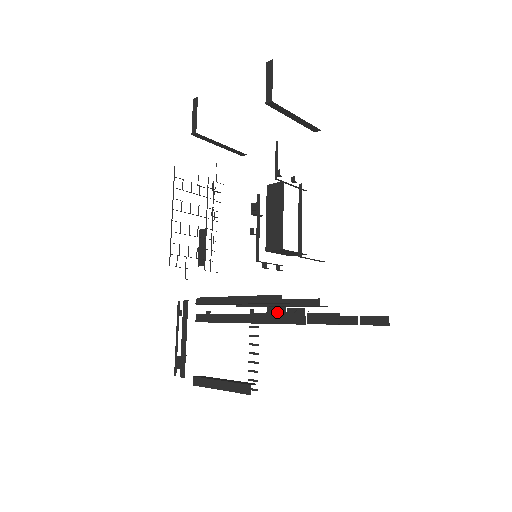
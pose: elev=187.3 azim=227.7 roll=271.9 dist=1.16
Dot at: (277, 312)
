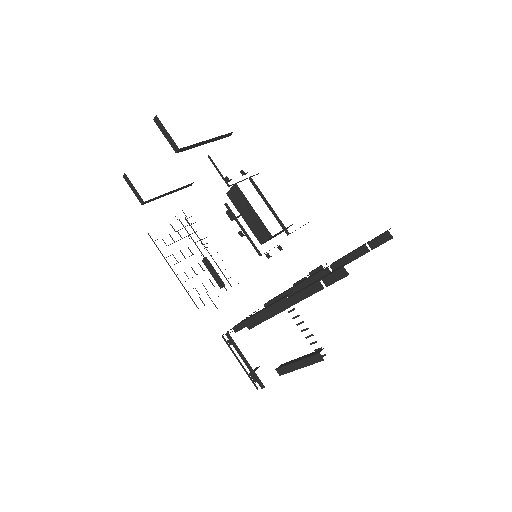
Dot at: occluded
